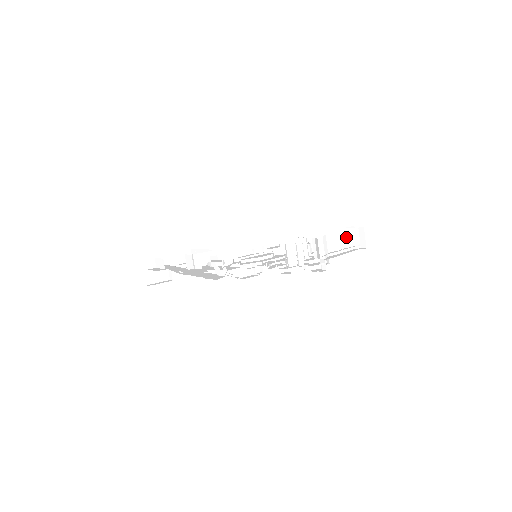
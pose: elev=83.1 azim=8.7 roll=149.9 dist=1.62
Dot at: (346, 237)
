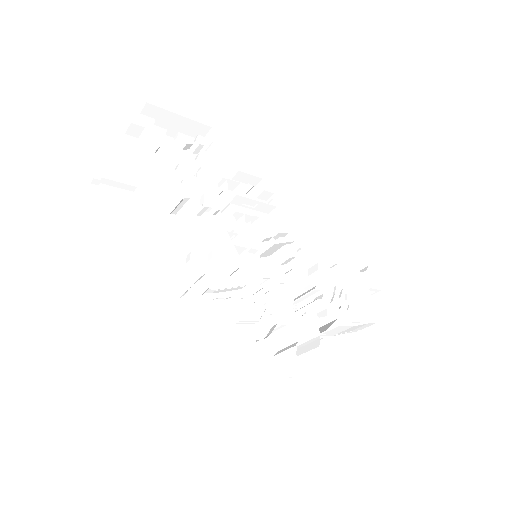
Dot at: (360, 326)
